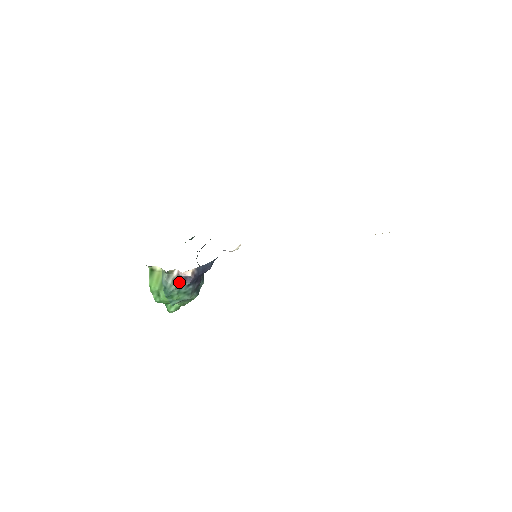
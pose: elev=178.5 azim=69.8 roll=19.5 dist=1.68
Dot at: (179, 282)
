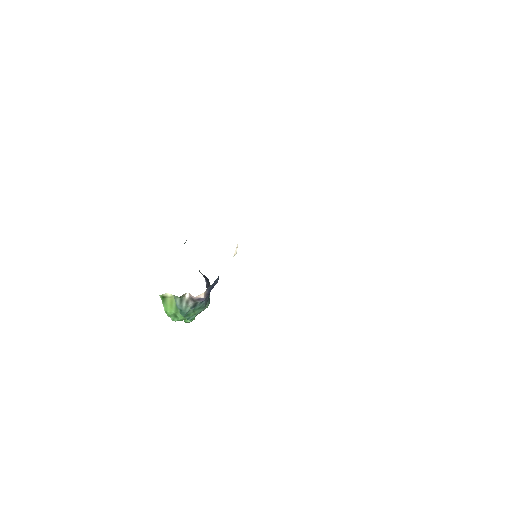
Dot at: (193, 303)
